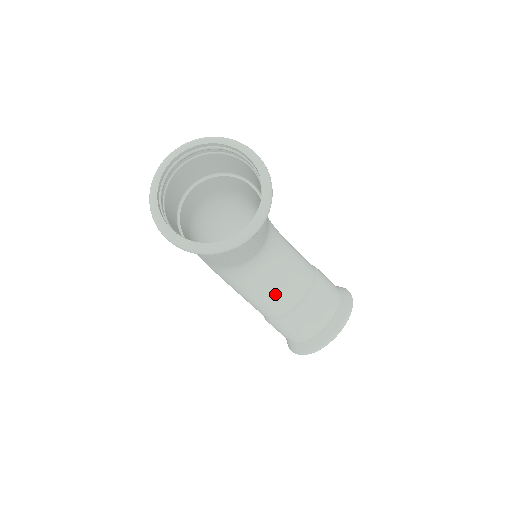
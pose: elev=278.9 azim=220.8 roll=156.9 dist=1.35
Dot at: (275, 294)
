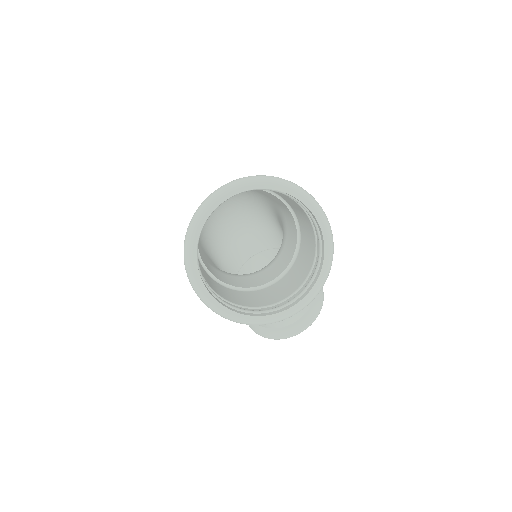
Dot at: occluded
